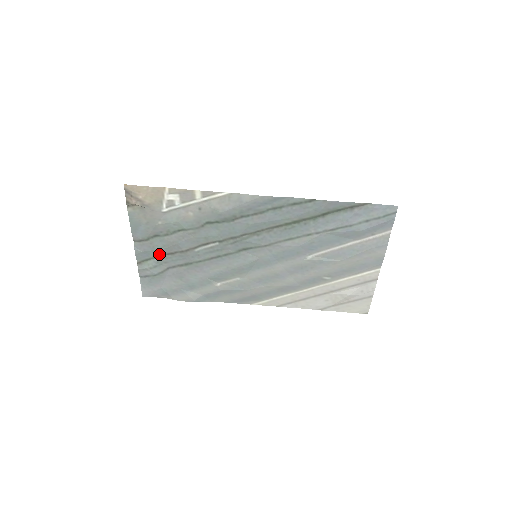
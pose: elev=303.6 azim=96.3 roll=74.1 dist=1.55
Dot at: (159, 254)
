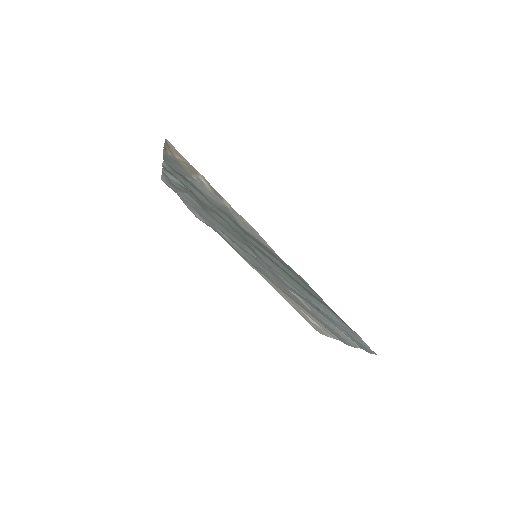
Dot at: (182, 183)
